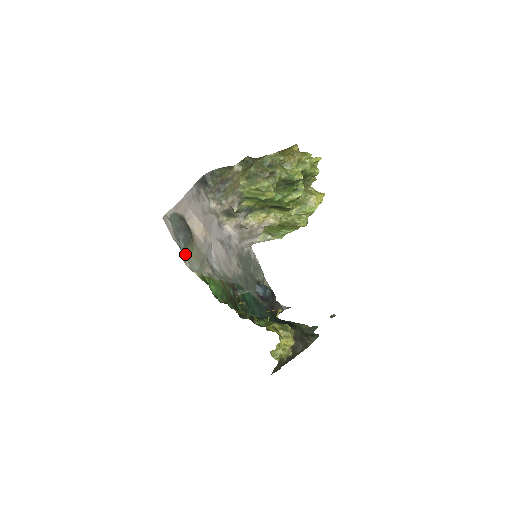
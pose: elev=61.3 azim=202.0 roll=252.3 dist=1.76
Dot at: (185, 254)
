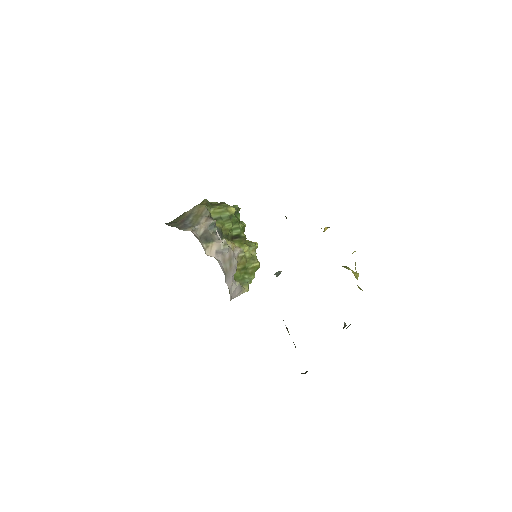
Dot at: occluded
